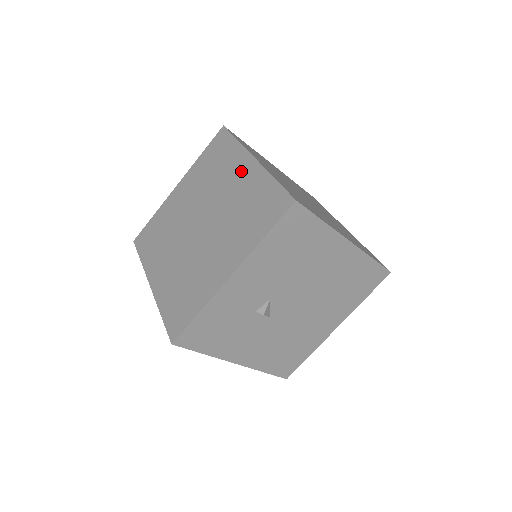
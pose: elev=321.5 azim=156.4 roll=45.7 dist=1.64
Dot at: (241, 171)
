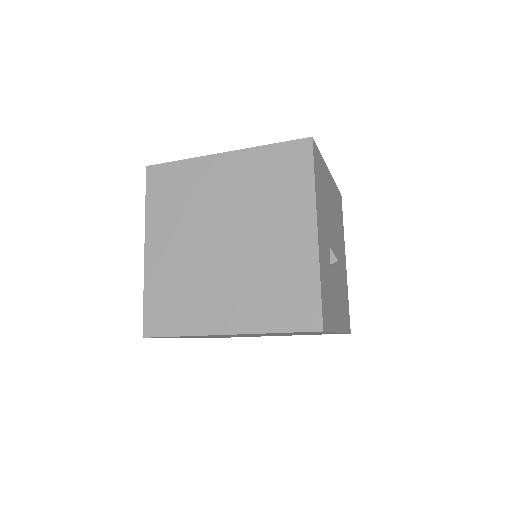
Dot at: (221, 171)
